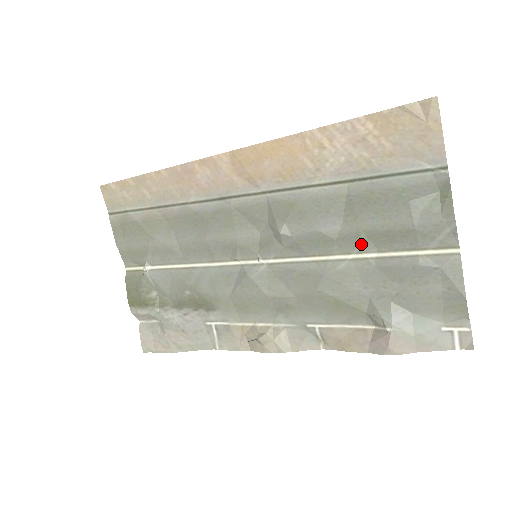
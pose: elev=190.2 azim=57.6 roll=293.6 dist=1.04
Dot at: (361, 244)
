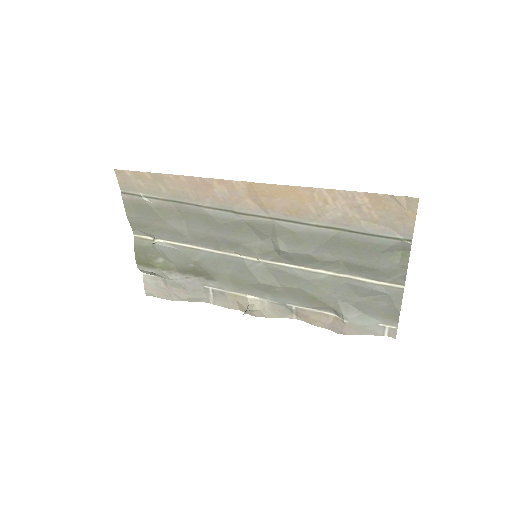
Dot at: (339, 268)
